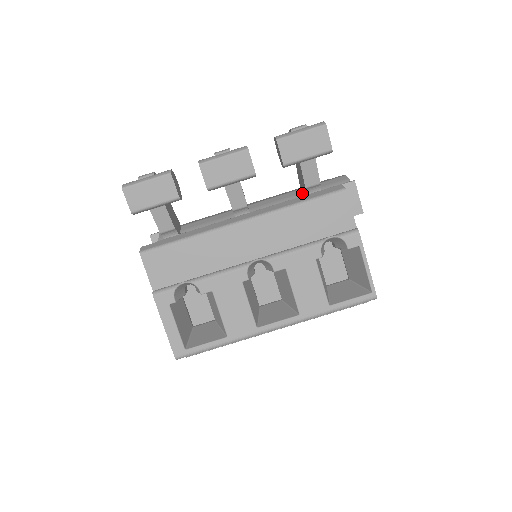
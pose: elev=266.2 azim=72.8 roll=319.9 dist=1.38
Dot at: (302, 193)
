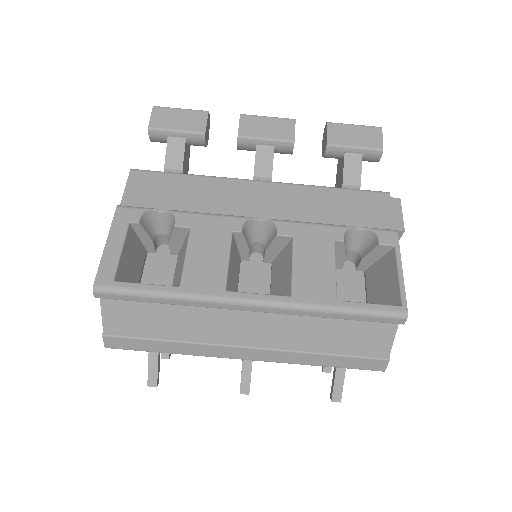
Dot at: occluded
